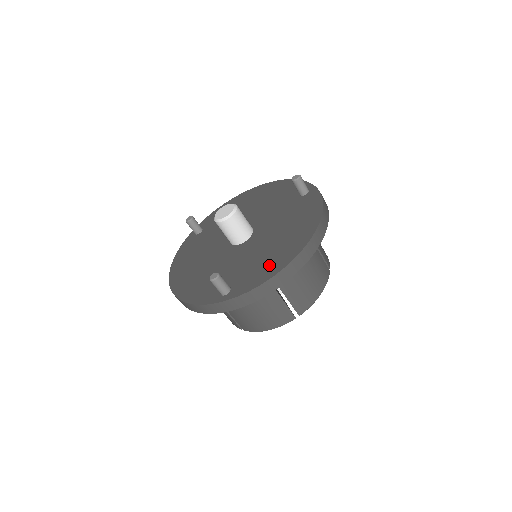
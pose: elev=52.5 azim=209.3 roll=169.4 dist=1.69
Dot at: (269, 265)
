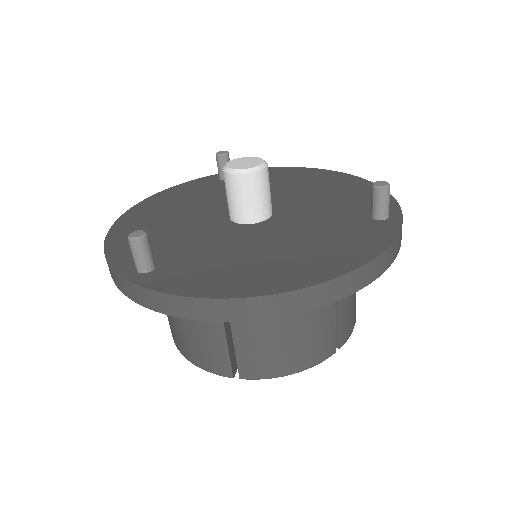
Dot at: (224, 277)
